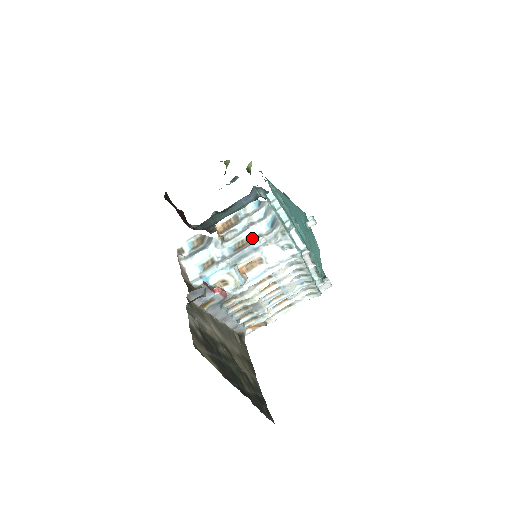
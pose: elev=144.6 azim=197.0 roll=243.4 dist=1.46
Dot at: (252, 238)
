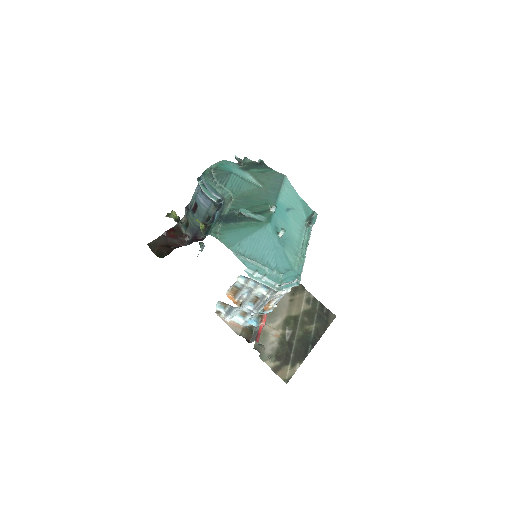
Dot at: (259, 297)
